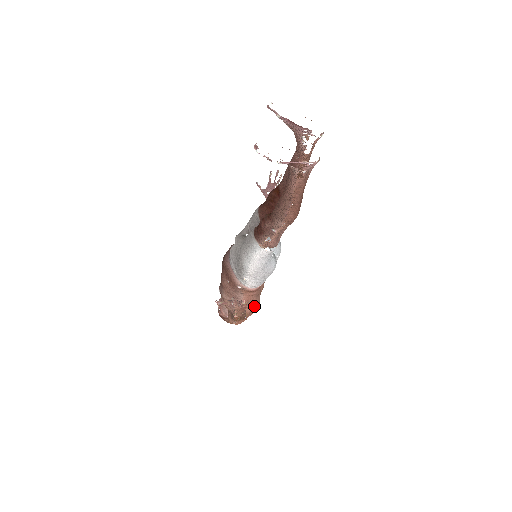
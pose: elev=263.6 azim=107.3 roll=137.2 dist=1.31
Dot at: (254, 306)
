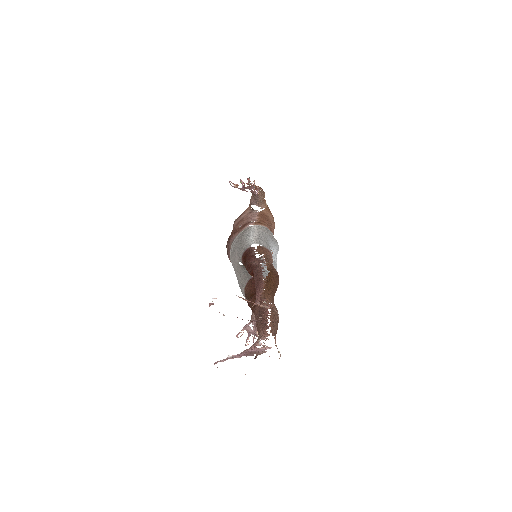
Dot at: occluded
